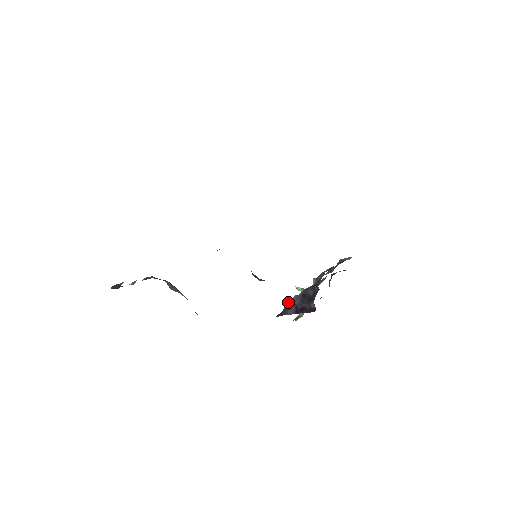
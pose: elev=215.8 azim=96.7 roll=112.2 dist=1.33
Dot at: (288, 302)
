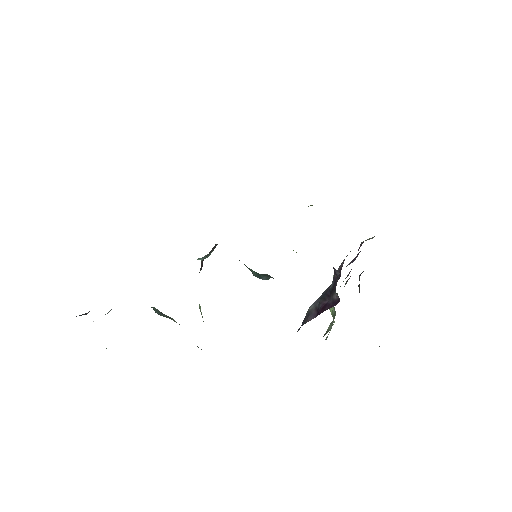
Dot at: occluded
